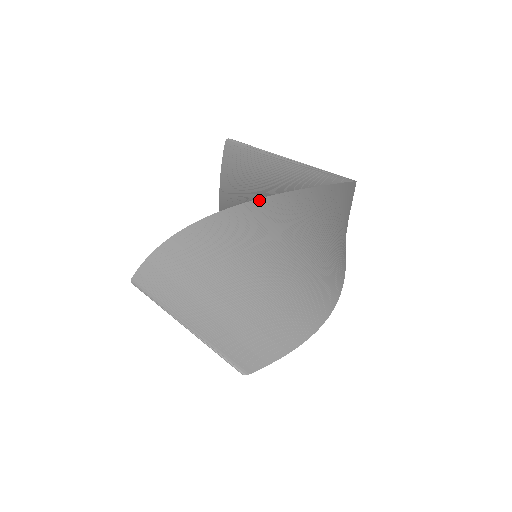
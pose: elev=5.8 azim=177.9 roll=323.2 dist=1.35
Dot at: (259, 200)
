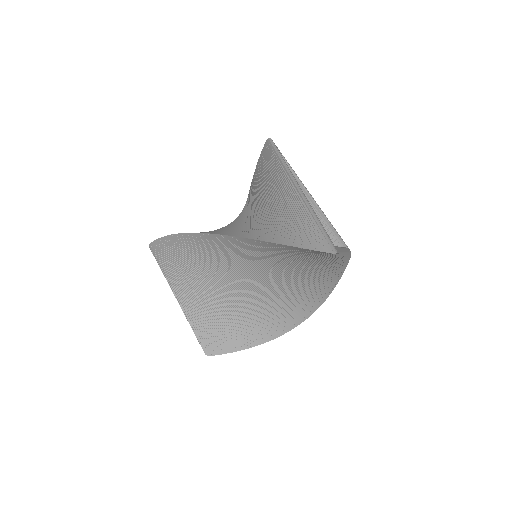
Dot at: (250, 239)
